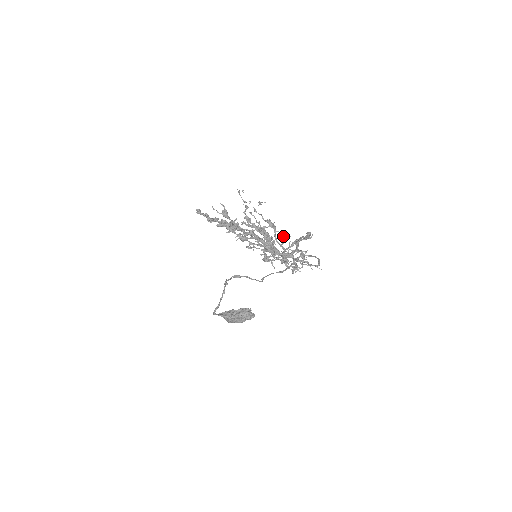
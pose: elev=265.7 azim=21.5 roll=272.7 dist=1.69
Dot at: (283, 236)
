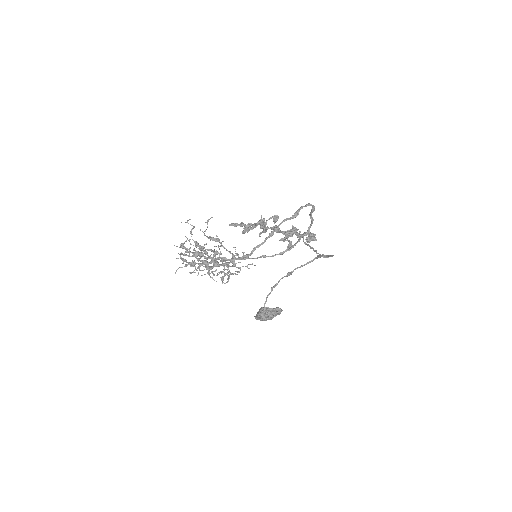
Dot at: (212, 250)
